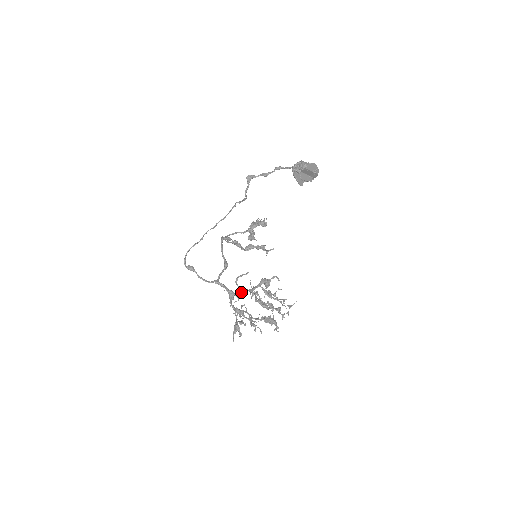
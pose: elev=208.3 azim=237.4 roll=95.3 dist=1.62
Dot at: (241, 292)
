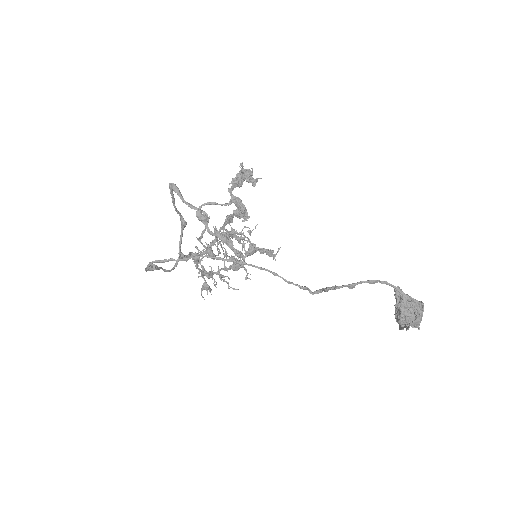
Dot at: occluded
